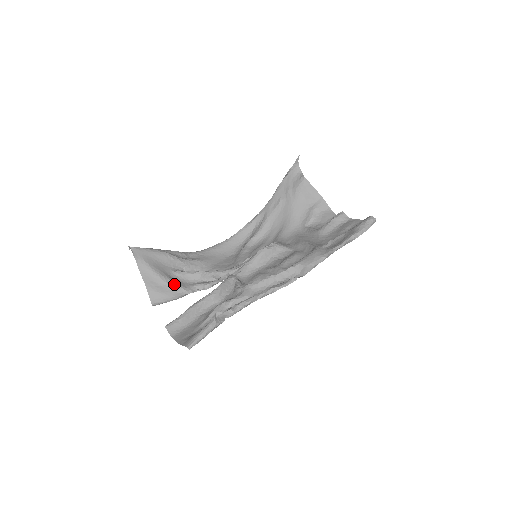
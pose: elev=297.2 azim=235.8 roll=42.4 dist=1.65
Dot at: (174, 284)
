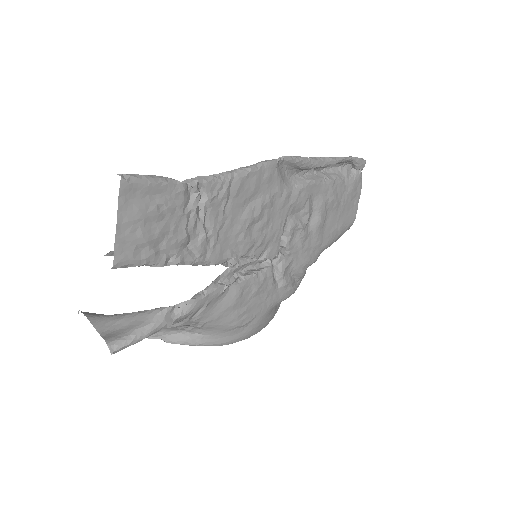
Dot at: (143, 311)
